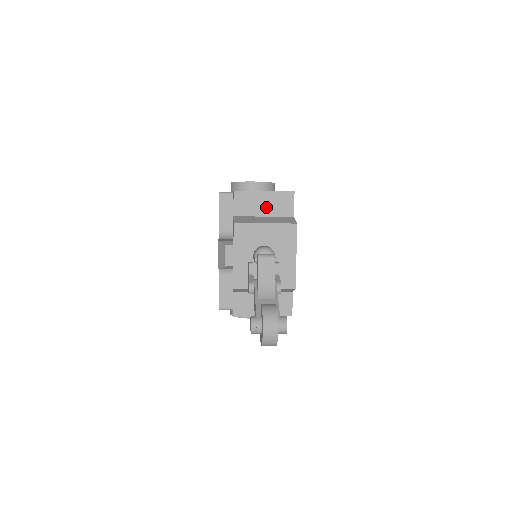
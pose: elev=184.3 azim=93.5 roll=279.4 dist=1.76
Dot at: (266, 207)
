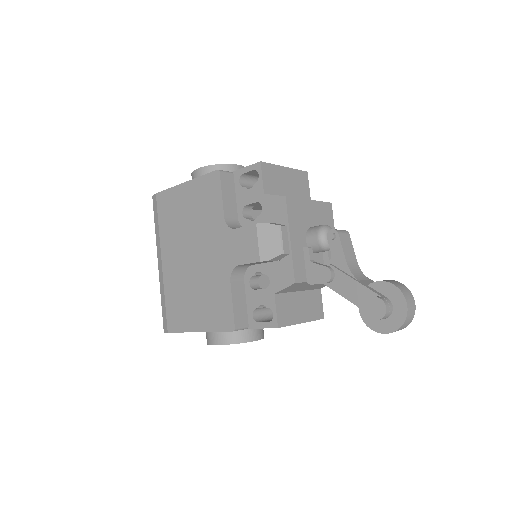
Dot at: (289, 186)
